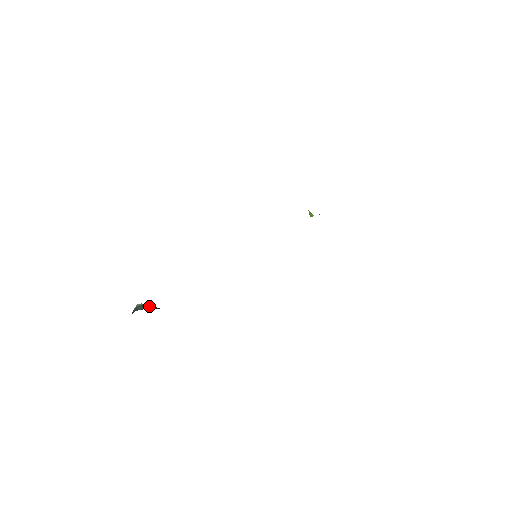
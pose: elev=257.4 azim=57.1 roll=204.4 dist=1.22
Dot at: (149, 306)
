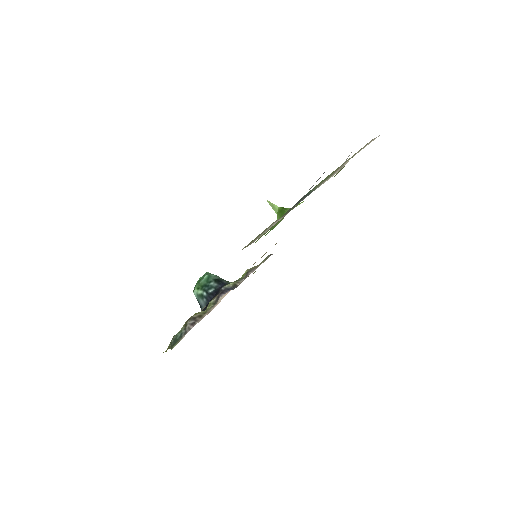
Dot at: (205, 296)
